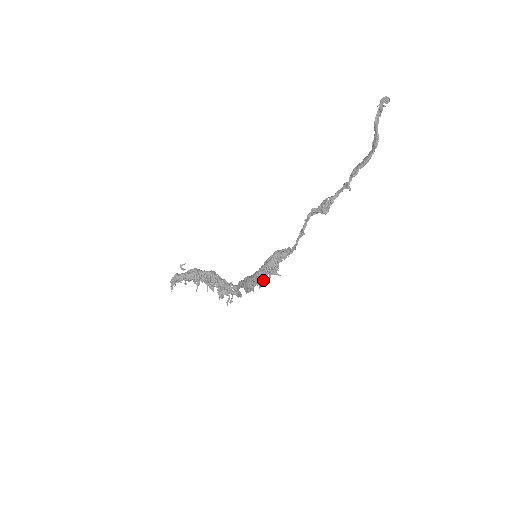
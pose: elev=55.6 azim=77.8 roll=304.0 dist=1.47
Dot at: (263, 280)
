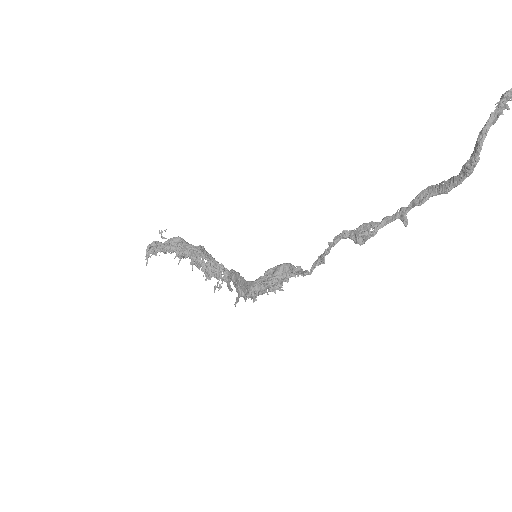
Dot at: (259, 294)
